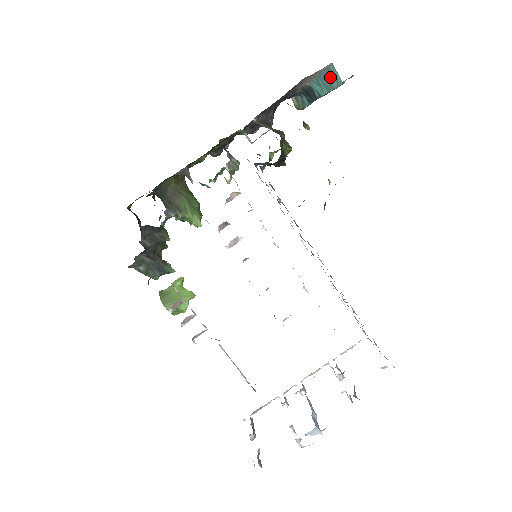
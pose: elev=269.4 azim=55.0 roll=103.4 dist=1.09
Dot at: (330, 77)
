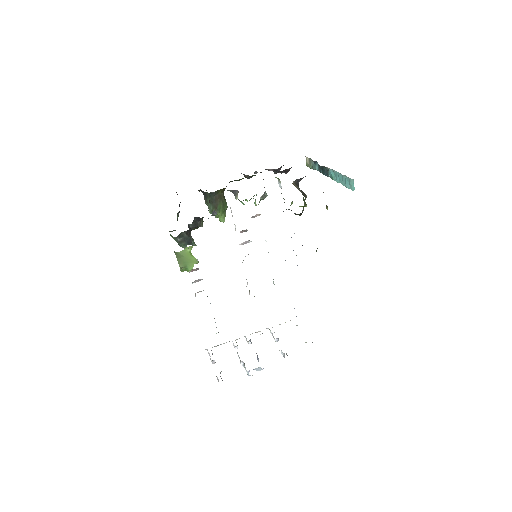
Dot at: (347, 181)
